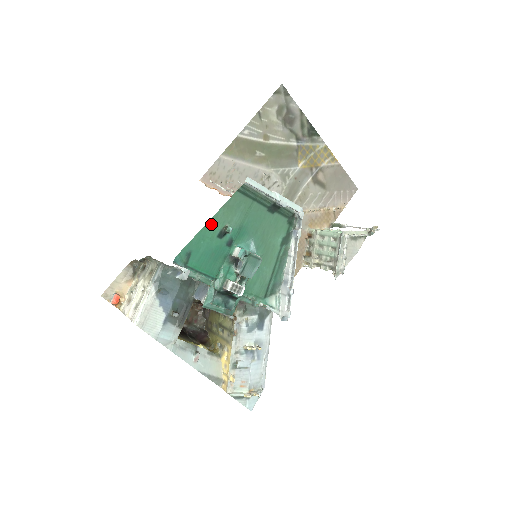
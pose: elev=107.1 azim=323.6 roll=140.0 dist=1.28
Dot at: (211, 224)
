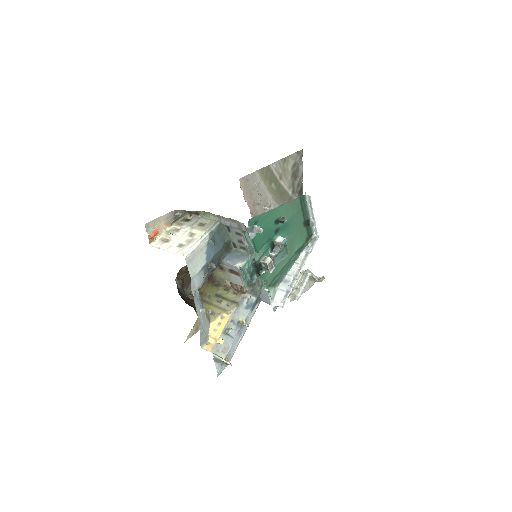
Dot at: (277, 210)
